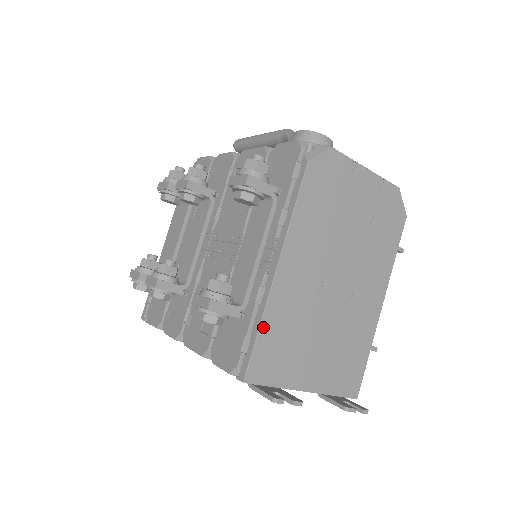
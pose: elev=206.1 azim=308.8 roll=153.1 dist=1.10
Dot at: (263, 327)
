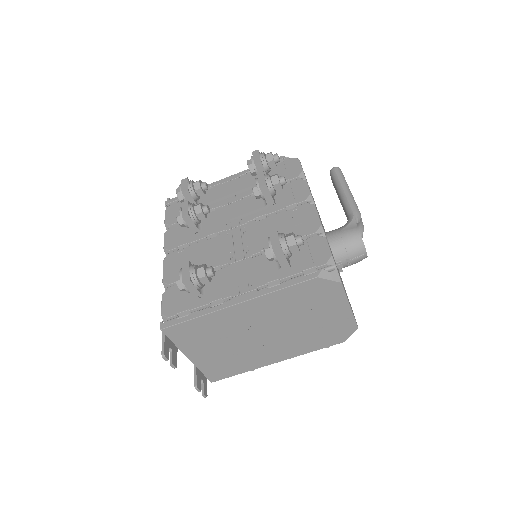
Dot at: (199, 319)
